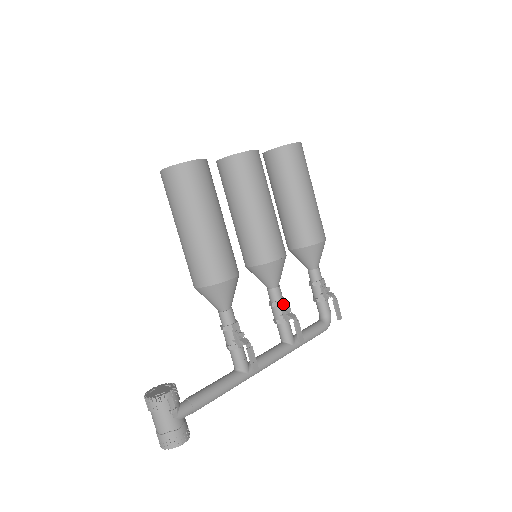
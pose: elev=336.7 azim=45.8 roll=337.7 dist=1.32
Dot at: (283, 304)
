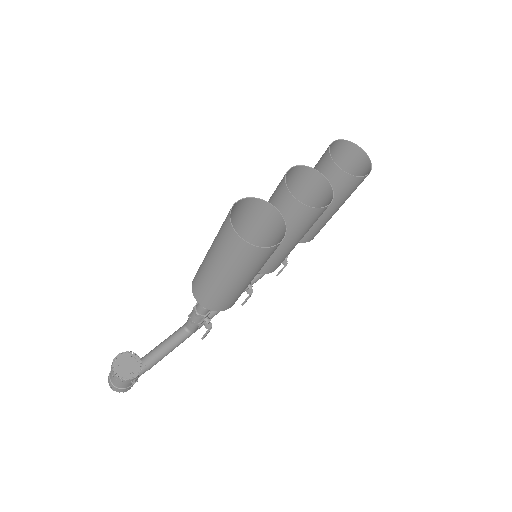
Dot at: occluded
